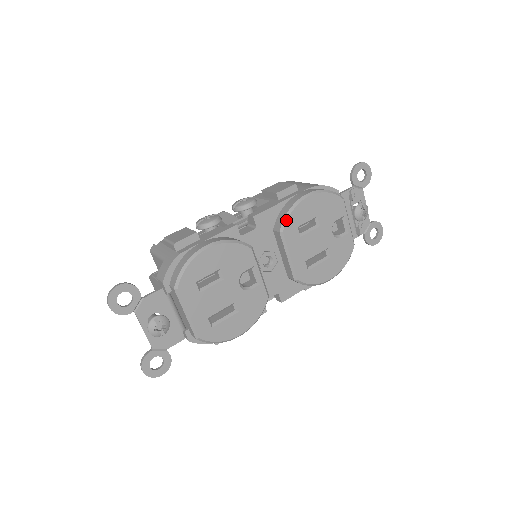
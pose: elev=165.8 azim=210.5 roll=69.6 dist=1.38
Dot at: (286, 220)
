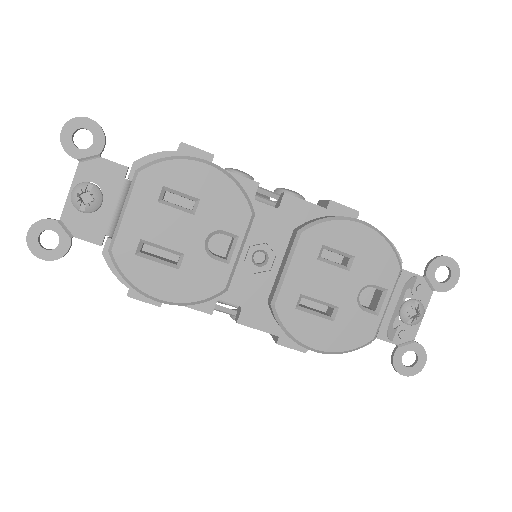
Dot at: (316, 223)
